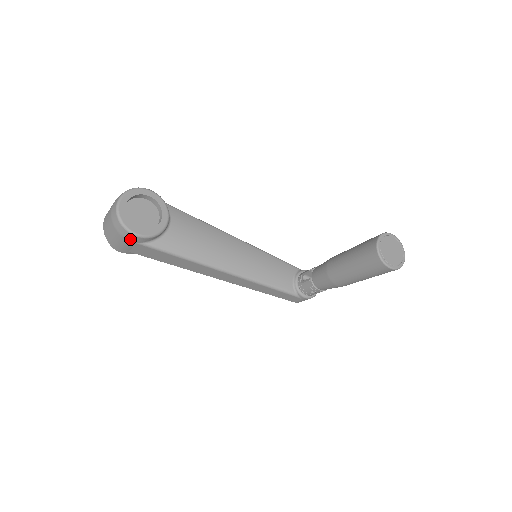
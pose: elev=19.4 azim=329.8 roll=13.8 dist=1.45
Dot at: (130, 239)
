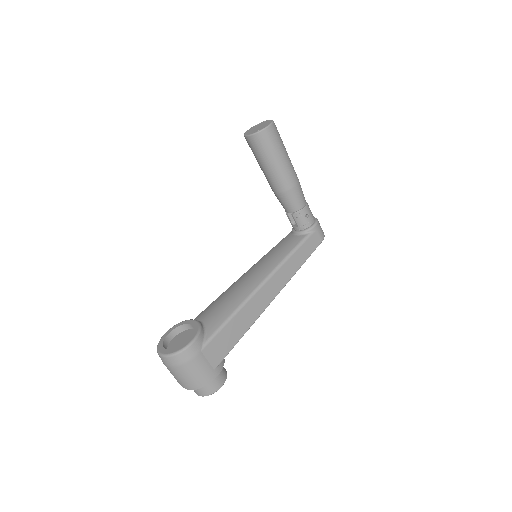
Dot at: (194, 354)
